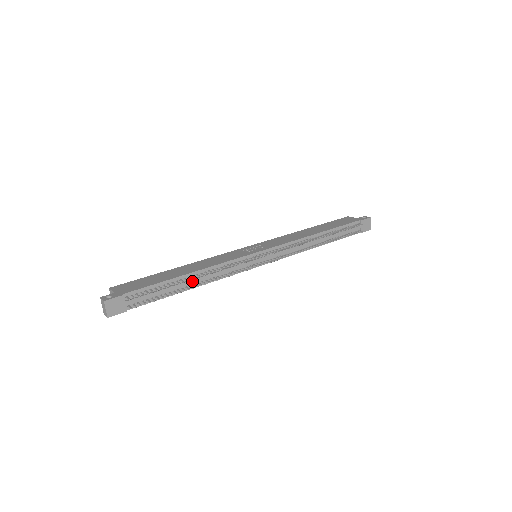
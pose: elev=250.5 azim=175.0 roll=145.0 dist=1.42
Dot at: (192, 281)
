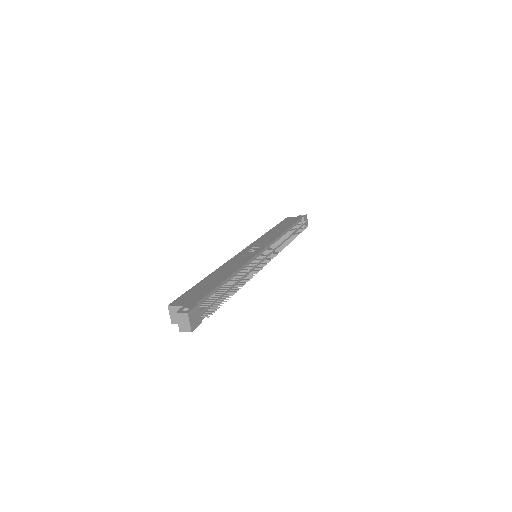
Dot at: (235, 283)
